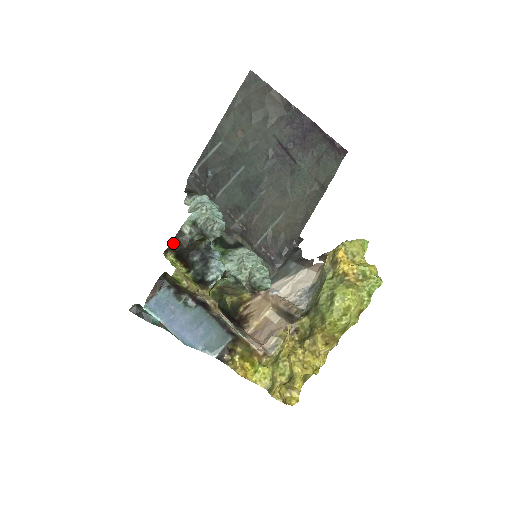
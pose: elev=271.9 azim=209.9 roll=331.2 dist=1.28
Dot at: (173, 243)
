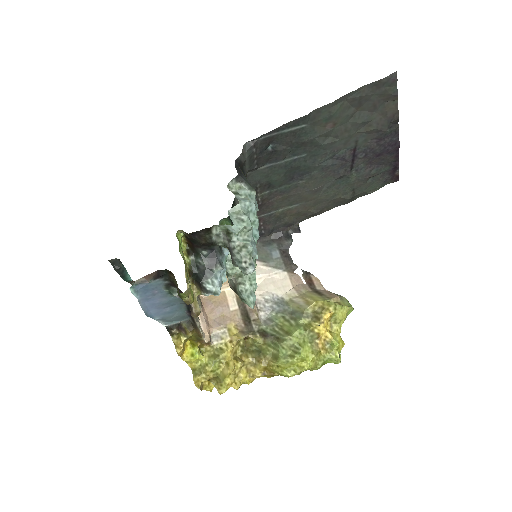
Dot at: (194, 233)
